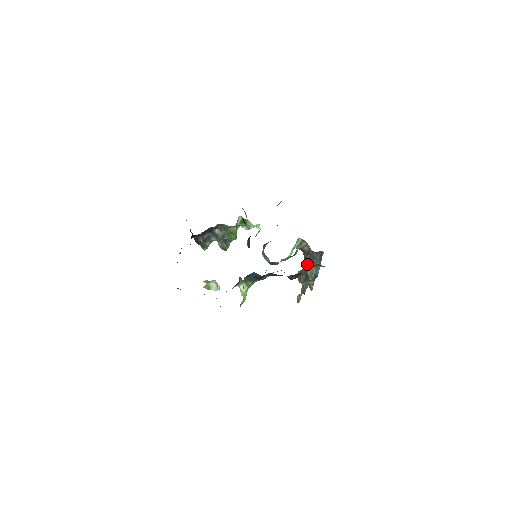
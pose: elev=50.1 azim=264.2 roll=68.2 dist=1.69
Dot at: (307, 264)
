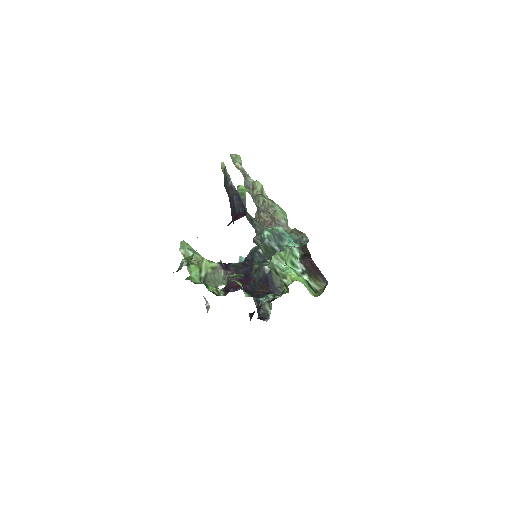
Dot at: occluded
